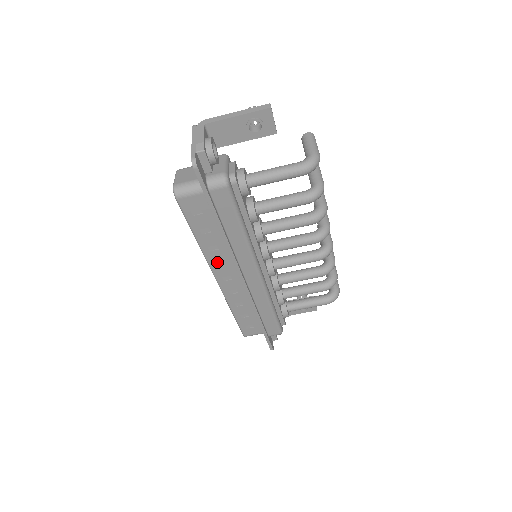
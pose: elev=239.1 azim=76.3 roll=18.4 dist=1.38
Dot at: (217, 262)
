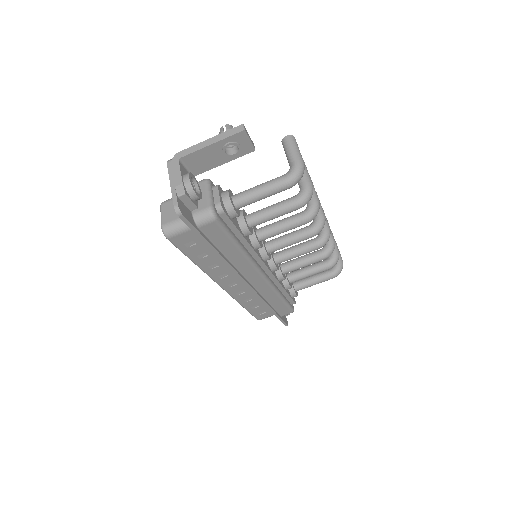
Dot at: (219, 275)
